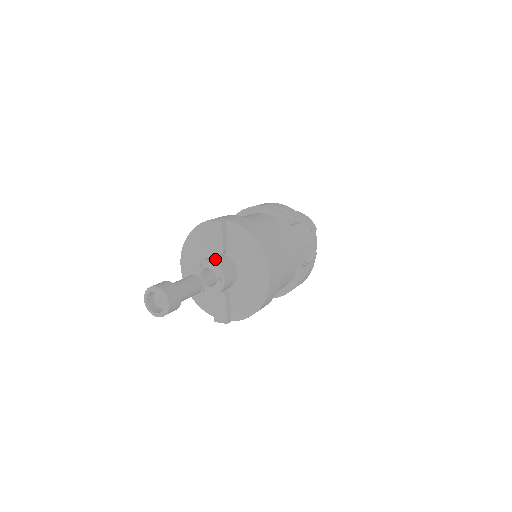
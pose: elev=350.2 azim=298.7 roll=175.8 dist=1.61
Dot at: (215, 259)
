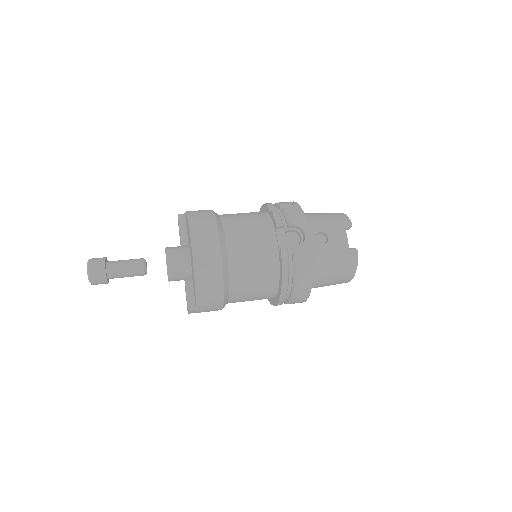
Dot at: (171, 247)
